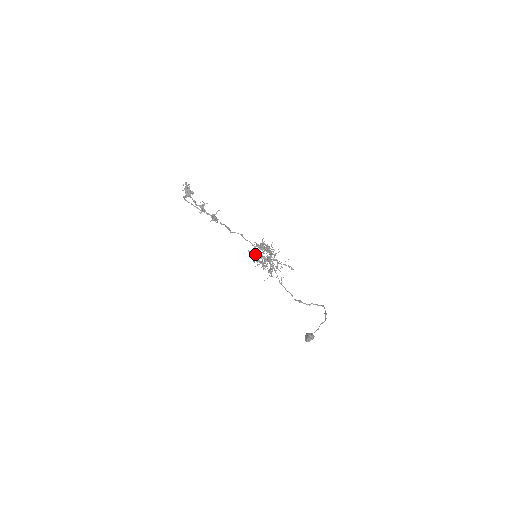
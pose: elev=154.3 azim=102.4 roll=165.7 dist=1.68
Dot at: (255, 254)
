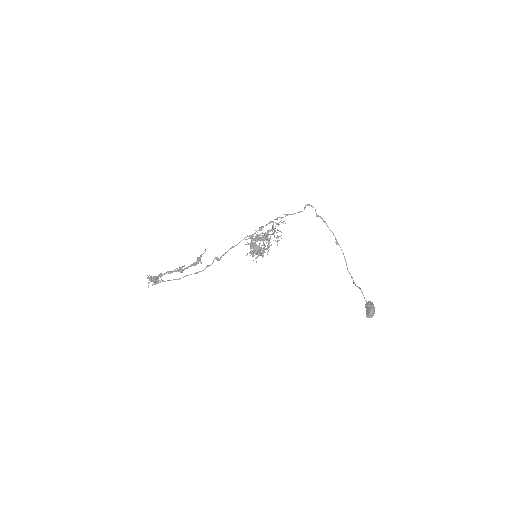
Dot at: (254, 248)
